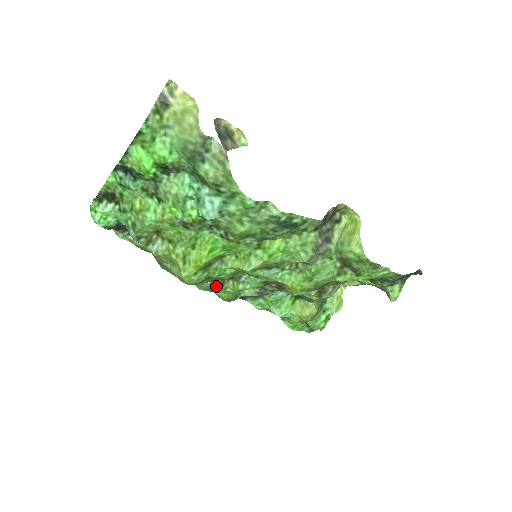
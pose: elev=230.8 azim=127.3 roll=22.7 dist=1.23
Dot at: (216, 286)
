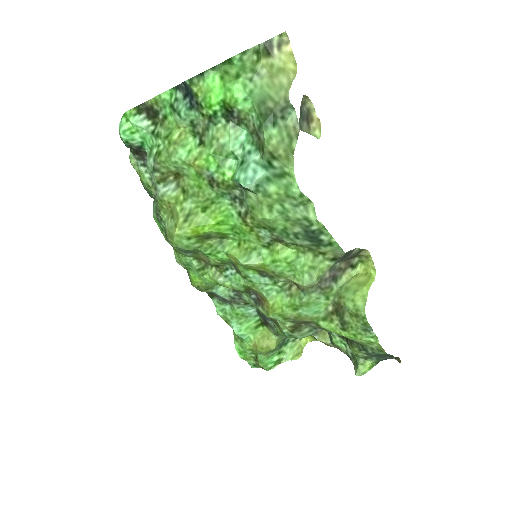
Dot at: (196, 266)
